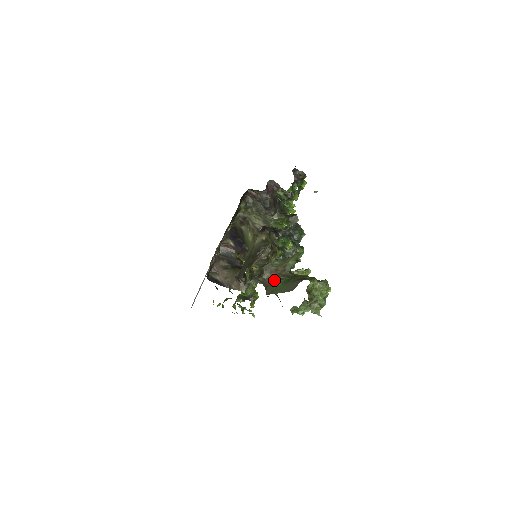
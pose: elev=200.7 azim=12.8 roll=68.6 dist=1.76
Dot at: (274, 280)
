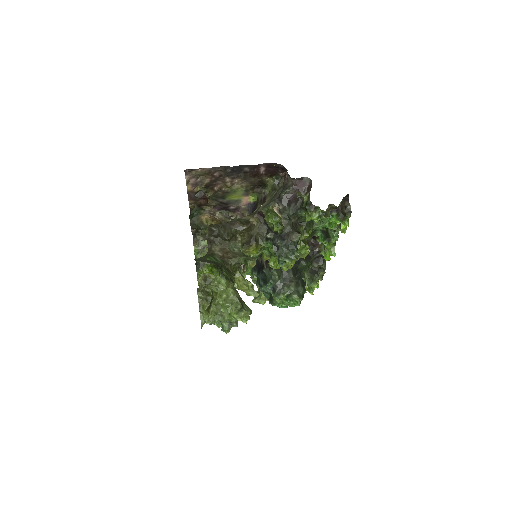
Dot at: (213, 255)
